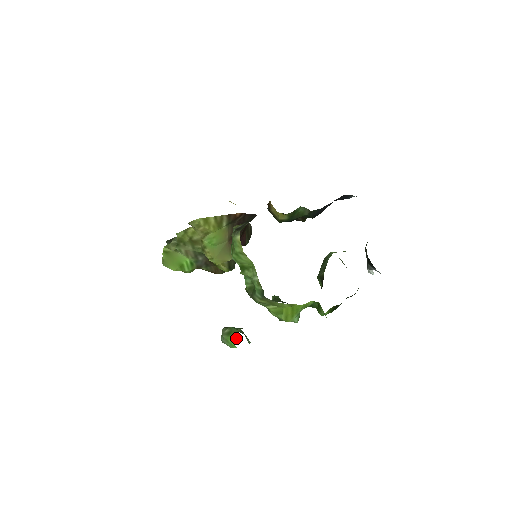
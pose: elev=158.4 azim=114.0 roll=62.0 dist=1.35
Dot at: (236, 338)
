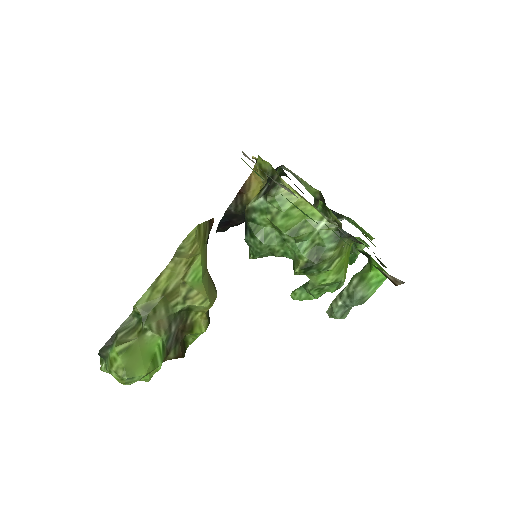
Dot at: occluded
